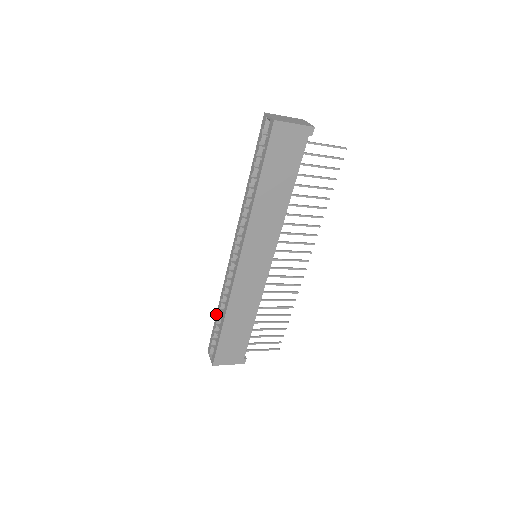
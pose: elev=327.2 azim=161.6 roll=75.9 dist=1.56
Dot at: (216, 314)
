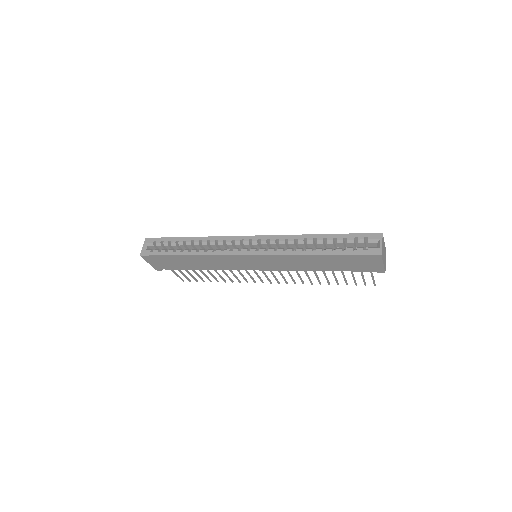
Dot at: (184, 237)
